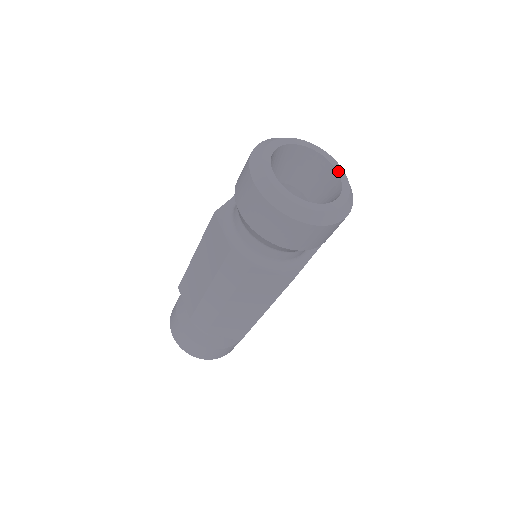
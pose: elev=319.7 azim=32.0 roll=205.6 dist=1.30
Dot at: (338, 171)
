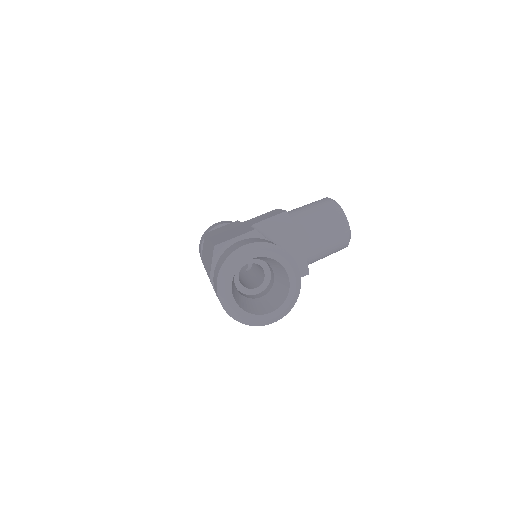
Dot at: (290, 290)
